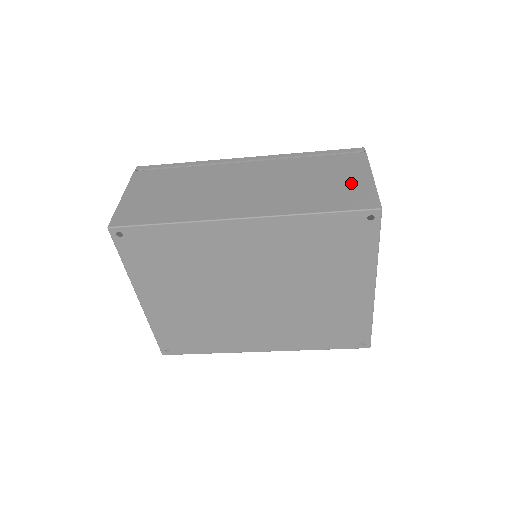
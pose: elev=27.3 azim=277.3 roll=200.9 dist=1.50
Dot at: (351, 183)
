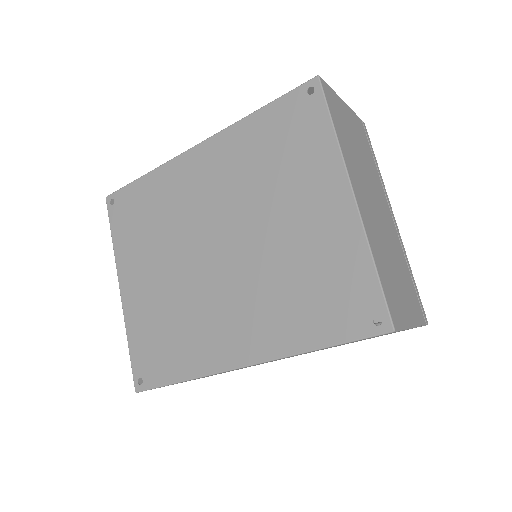
Dot at: occluded
